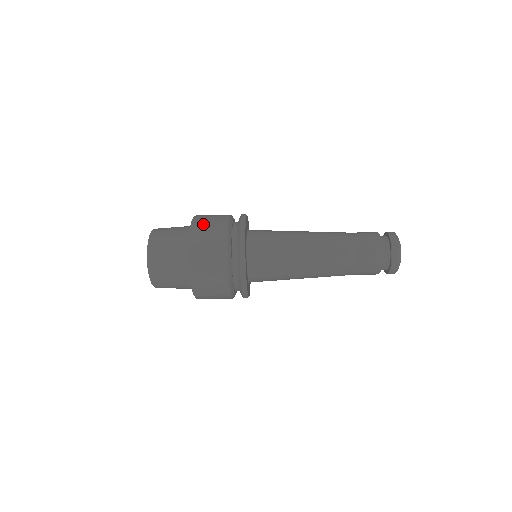
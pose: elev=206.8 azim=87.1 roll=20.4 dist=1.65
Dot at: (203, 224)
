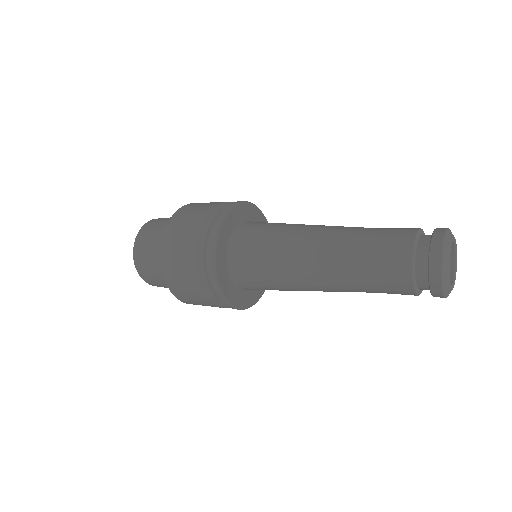
Dot at: (171, 257)
